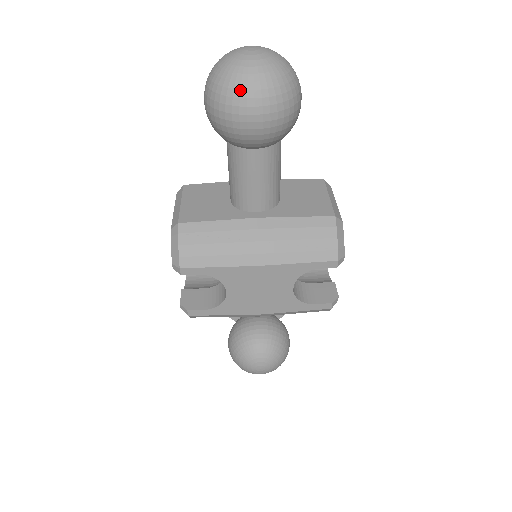
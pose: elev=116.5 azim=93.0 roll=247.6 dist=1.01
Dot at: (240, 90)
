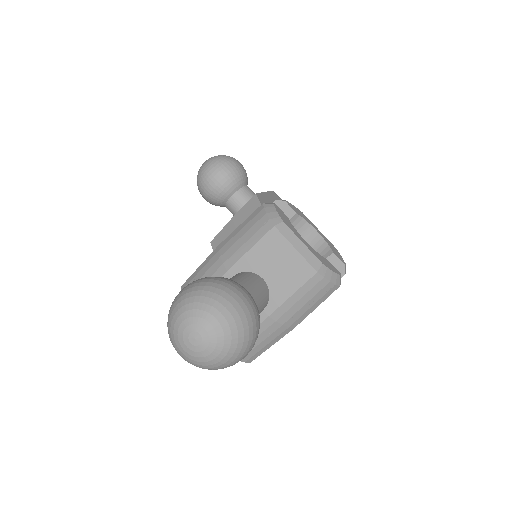
Dot at: (223, 367)
